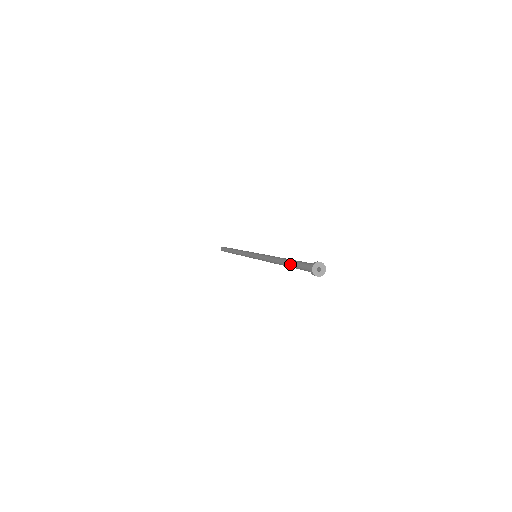
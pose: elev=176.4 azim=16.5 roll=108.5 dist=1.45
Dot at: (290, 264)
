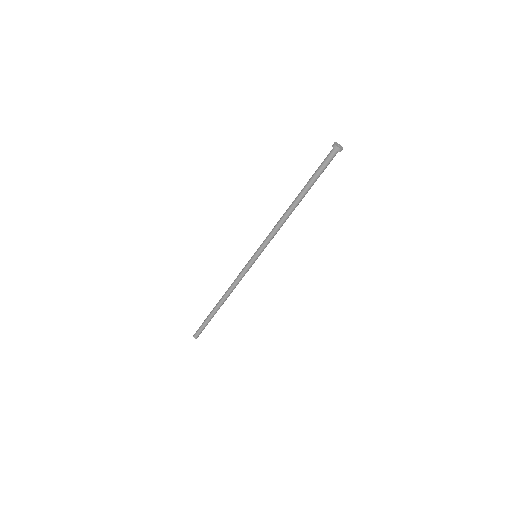
Dot at: (307, 182)
